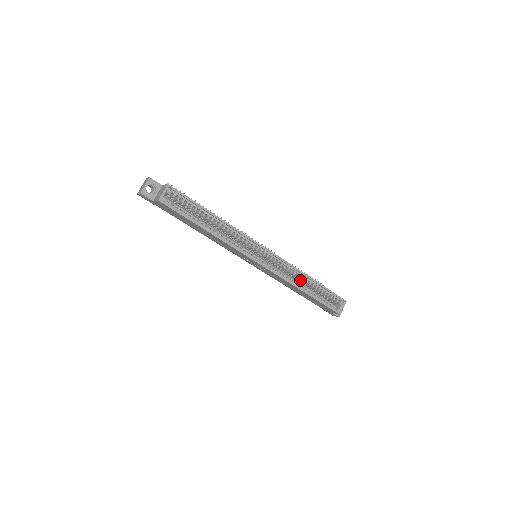
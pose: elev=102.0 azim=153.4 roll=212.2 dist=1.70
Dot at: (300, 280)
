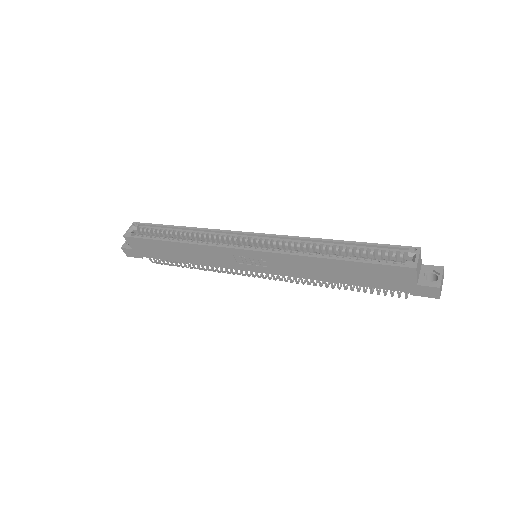
Dot at: occluded
